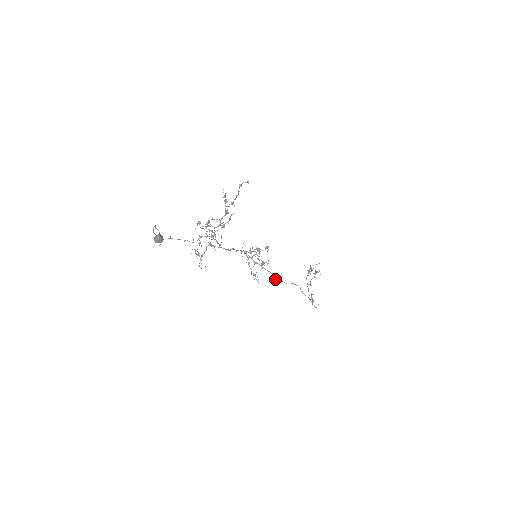
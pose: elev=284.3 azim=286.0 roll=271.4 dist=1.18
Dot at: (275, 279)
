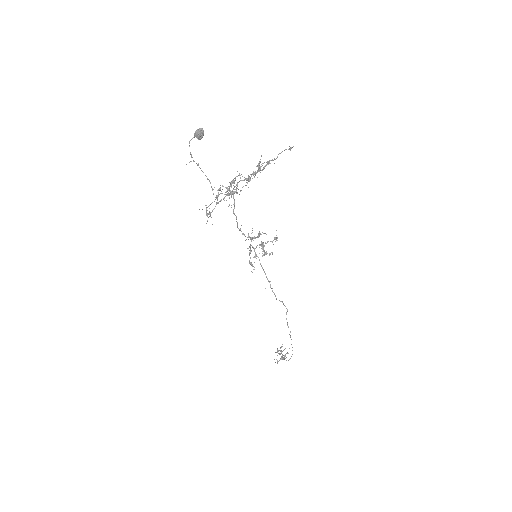
Dot at: occluded
